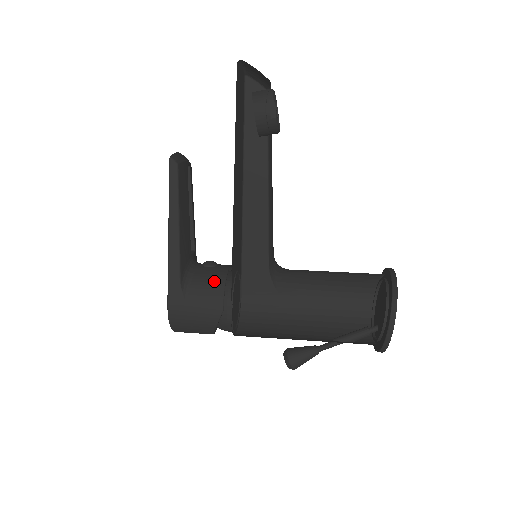
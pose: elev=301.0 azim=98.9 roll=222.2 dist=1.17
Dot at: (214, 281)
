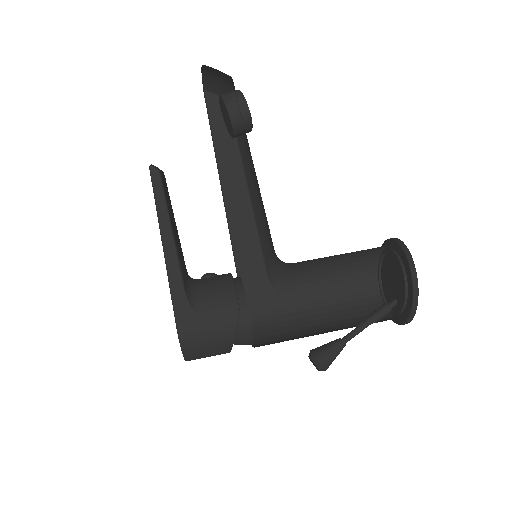
Dot at: (221, 286)
